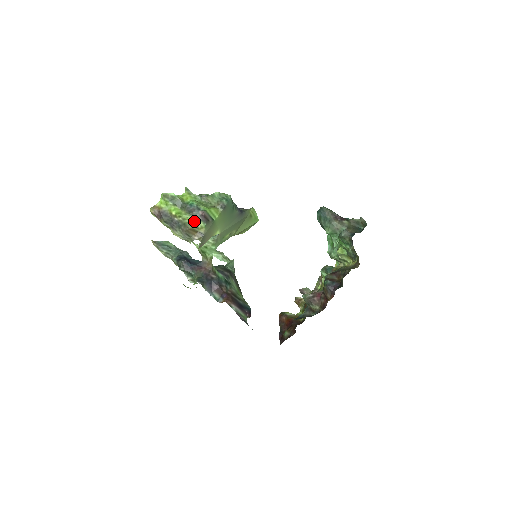
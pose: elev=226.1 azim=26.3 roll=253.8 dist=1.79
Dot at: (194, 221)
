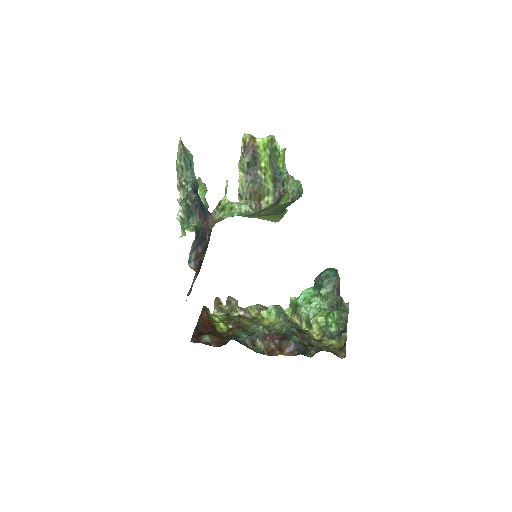
Dot at: (269, 190)
